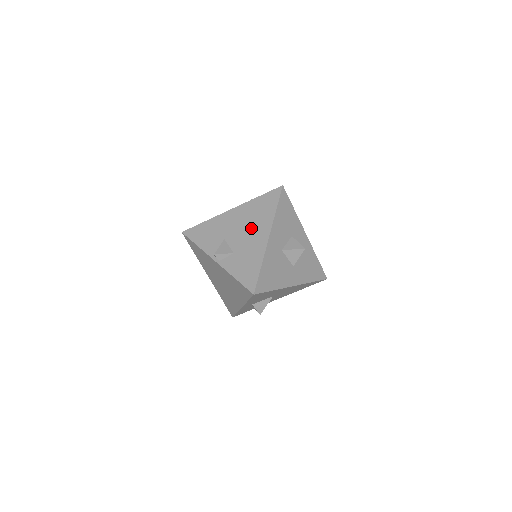
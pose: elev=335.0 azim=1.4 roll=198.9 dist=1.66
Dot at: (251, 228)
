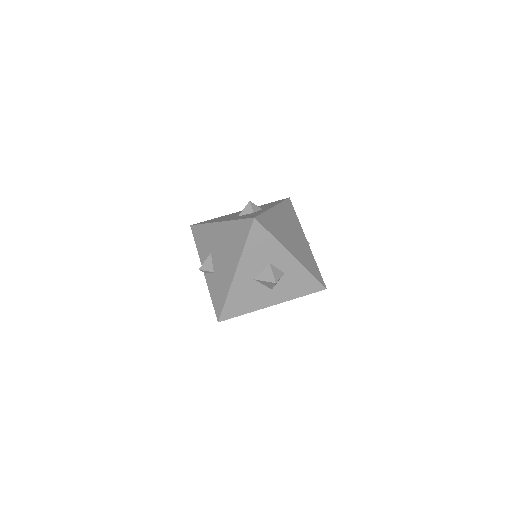
Dot at: (227, 254)
